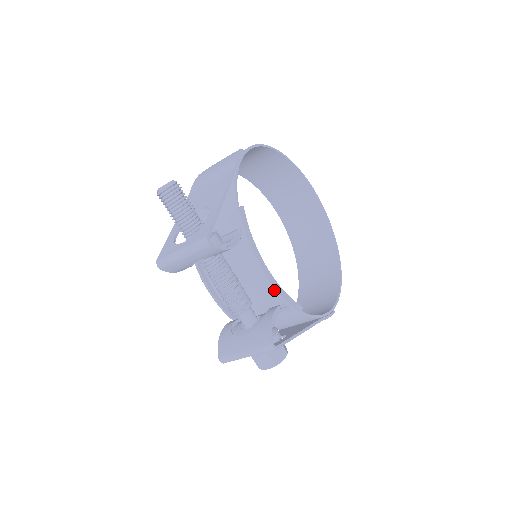
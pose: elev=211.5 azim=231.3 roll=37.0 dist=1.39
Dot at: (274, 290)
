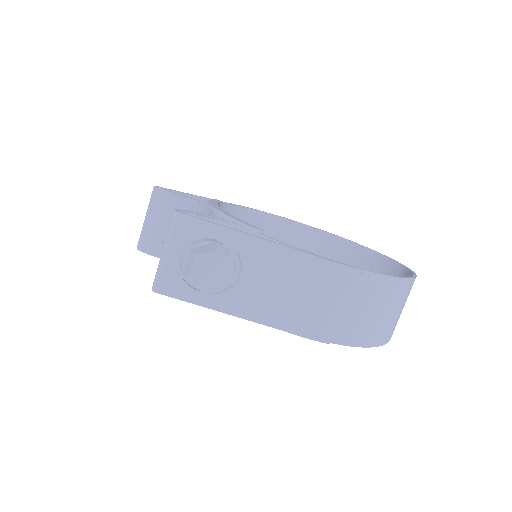
Dot at: (221, 215)
